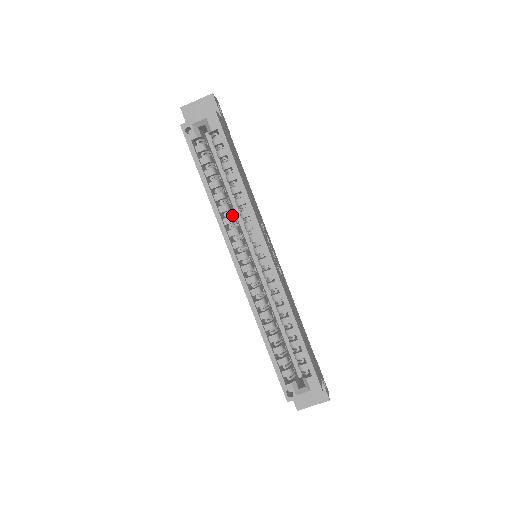
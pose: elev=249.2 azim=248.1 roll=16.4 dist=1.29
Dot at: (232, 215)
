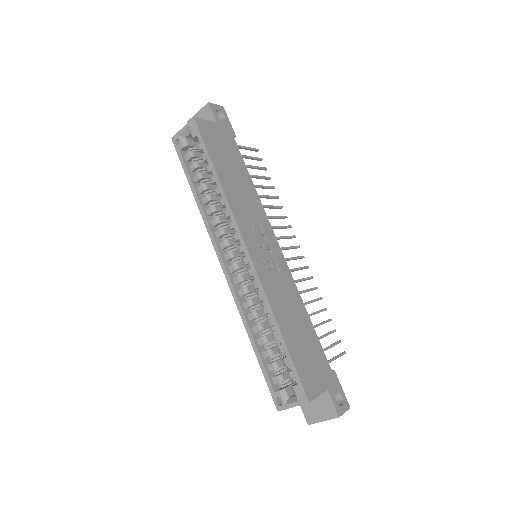
Dot at: (219, 216)
